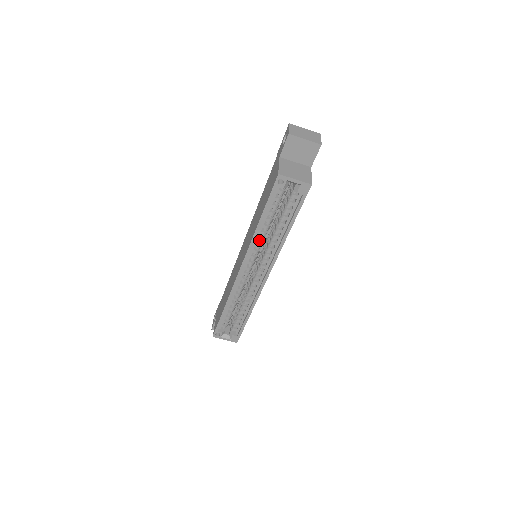
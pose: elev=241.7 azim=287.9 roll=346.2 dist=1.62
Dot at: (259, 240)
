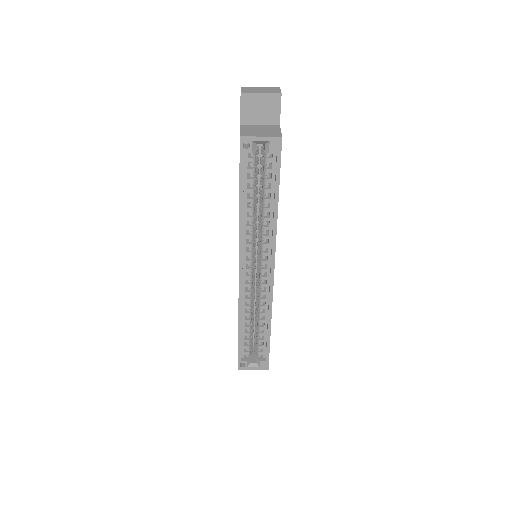
Dot at: (248, 229)
